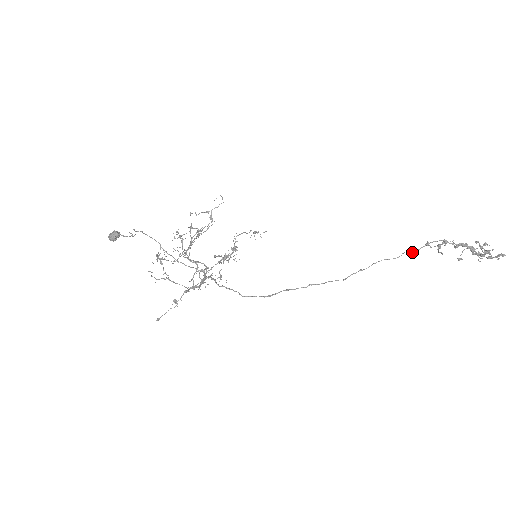
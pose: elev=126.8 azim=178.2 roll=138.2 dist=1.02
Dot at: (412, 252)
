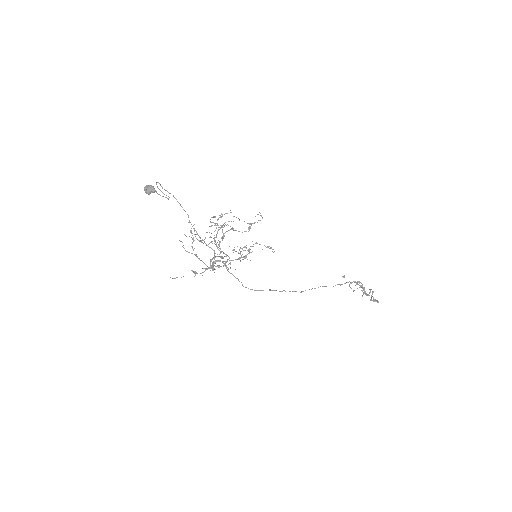
Dot at: (340, 285)
